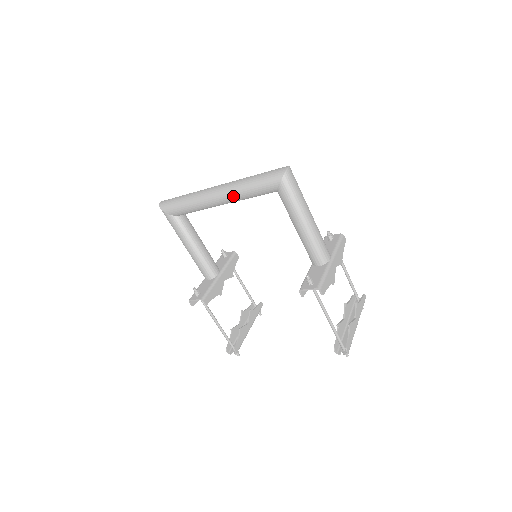
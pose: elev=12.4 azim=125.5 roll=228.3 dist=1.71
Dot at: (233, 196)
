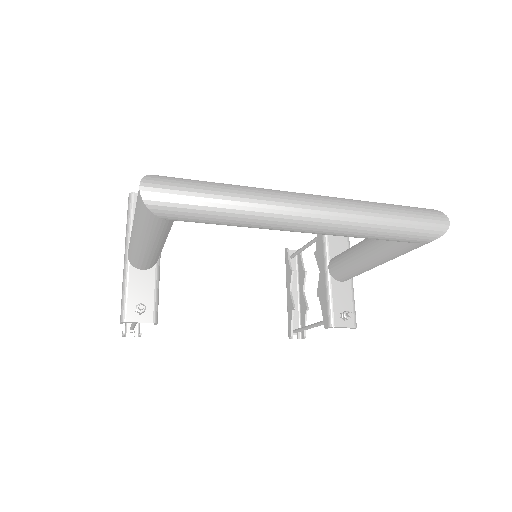
Dot at: (339, 235)
